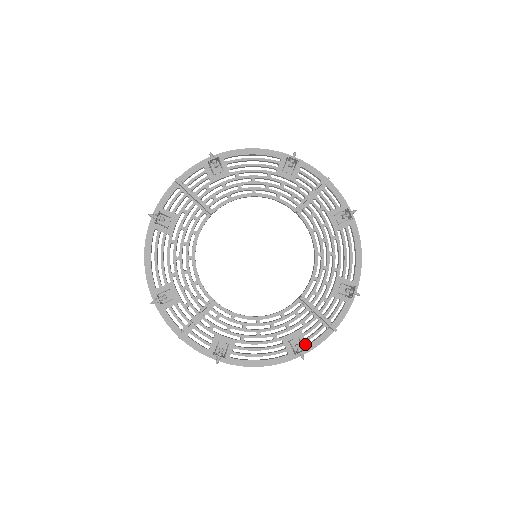
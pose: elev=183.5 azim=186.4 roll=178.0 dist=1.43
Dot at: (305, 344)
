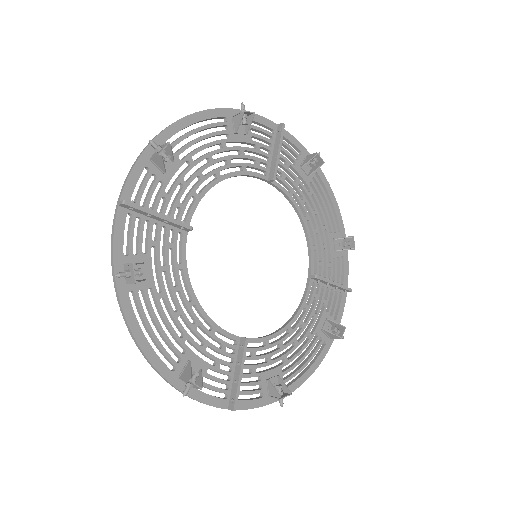
Dot at: occluded
